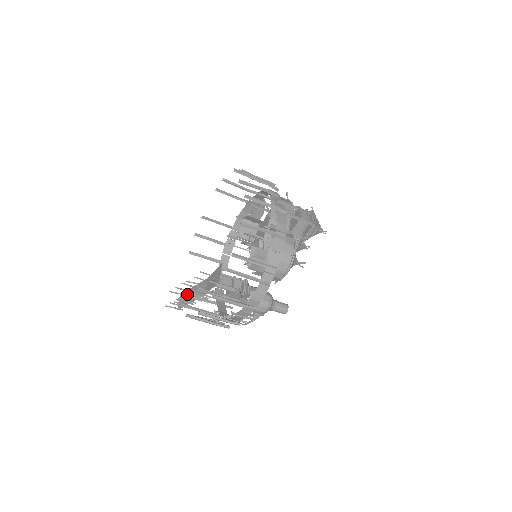
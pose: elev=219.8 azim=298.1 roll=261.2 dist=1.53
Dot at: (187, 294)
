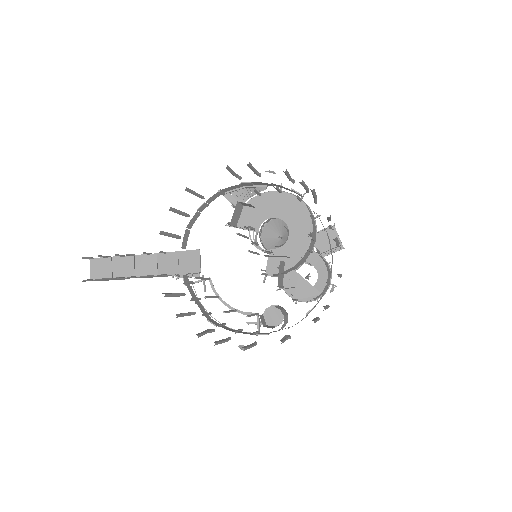
Dot at: (168, 294)
